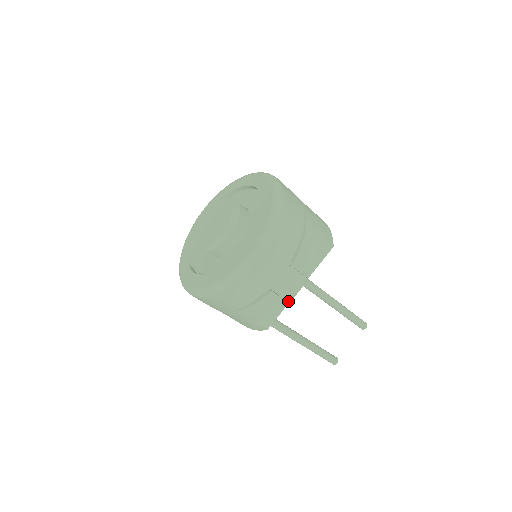
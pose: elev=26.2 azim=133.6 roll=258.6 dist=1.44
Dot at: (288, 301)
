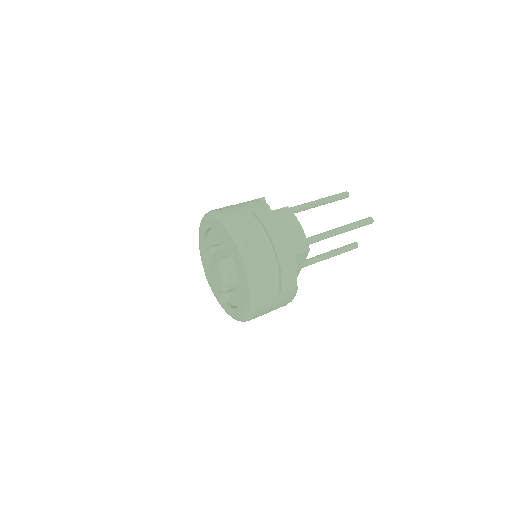
Dot at: occluded
